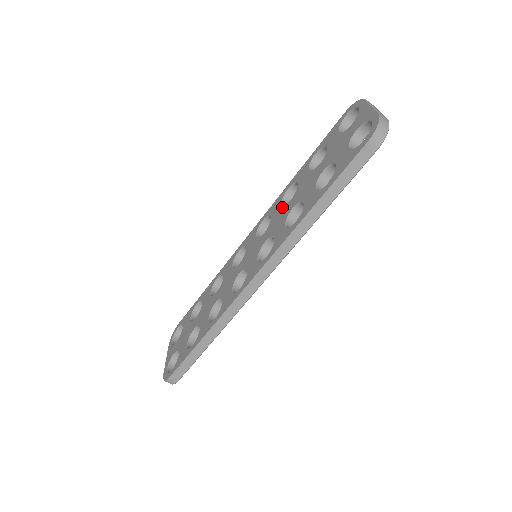
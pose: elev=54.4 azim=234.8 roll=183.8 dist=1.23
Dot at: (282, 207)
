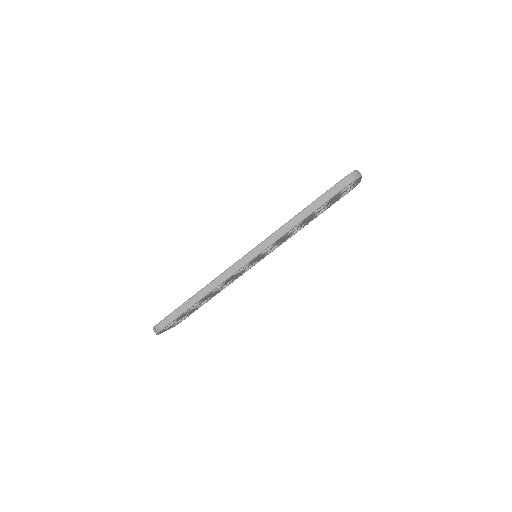
Dot at: occluded
